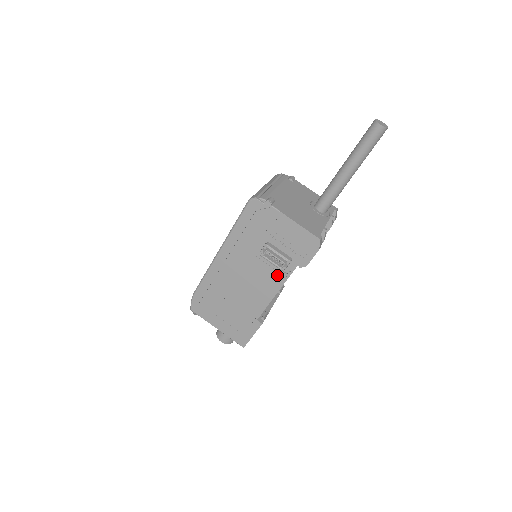
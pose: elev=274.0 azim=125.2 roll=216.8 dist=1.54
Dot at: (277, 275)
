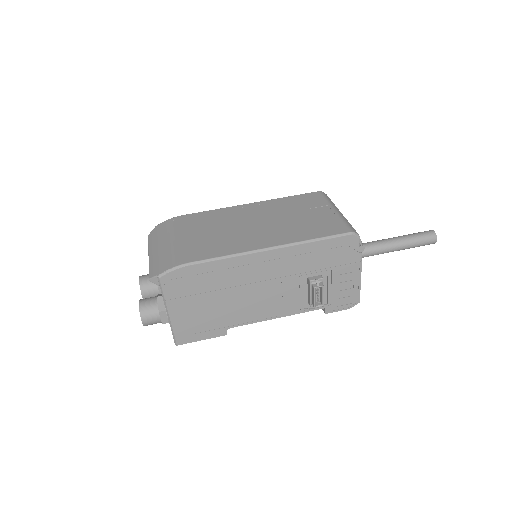
Dot at: (295, 305)
